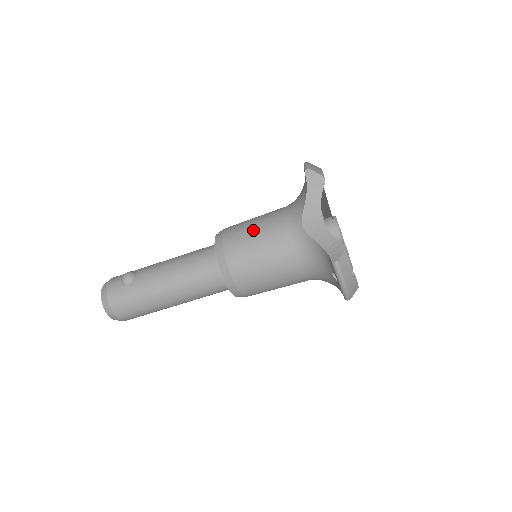
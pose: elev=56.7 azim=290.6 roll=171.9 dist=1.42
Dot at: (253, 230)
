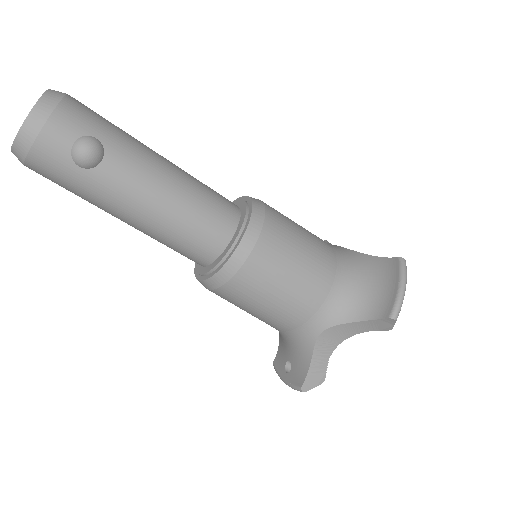
Dot at: (285, 283)
